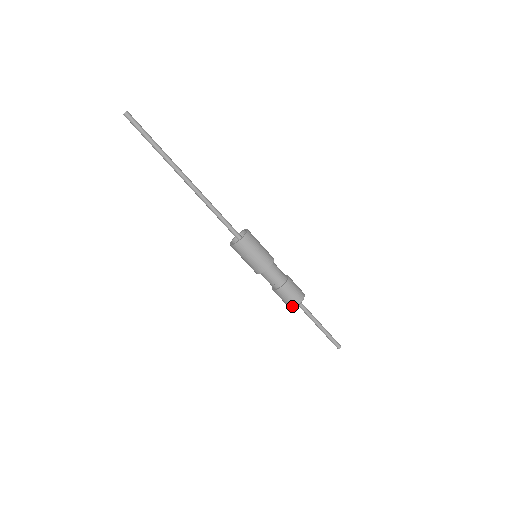
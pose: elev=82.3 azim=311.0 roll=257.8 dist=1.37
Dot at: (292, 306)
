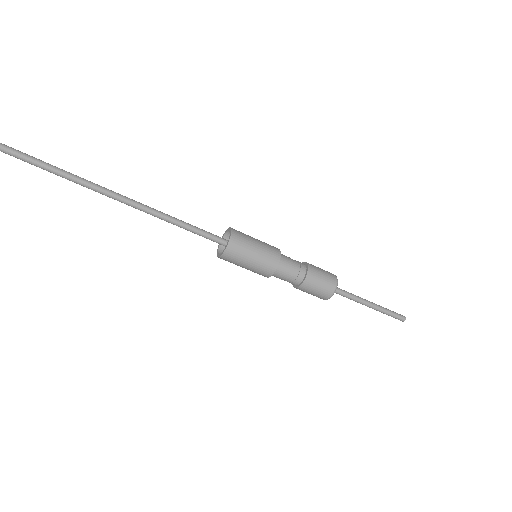
Dot at: (325, 298)
